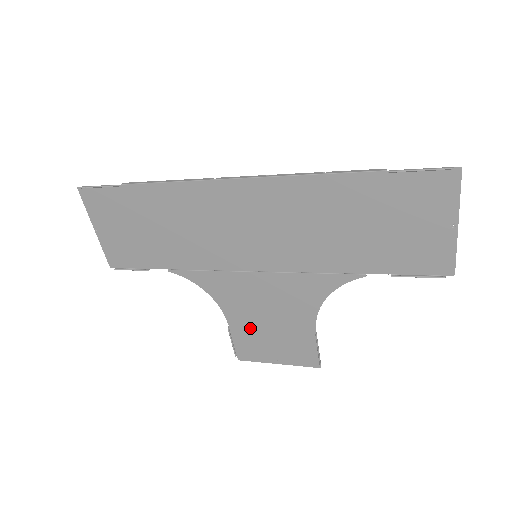
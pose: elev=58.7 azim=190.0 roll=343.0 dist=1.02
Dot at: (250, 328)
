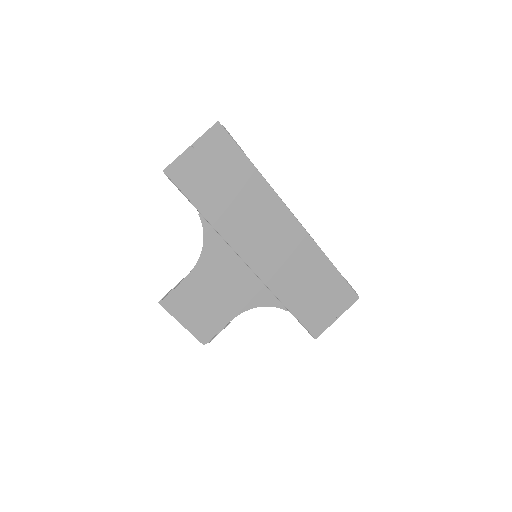
Dot at: (197, 289)
